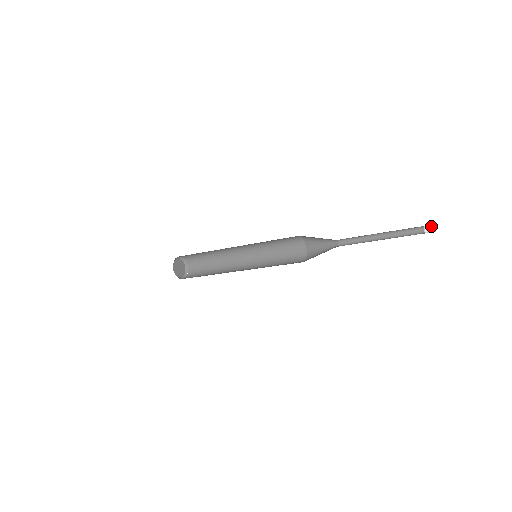
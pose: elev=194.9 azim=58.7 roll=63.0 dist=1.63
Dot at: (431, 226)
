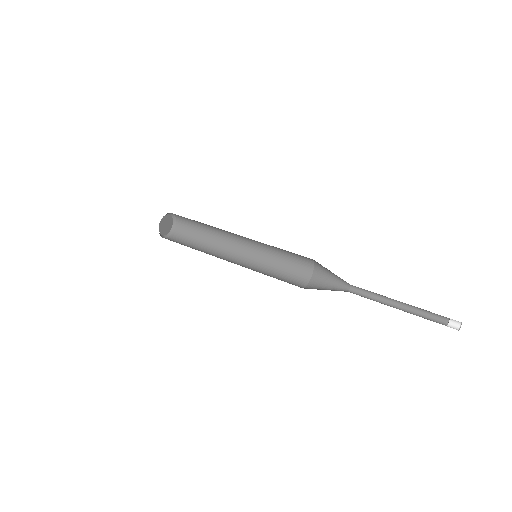
Dot at: (457, 321)
